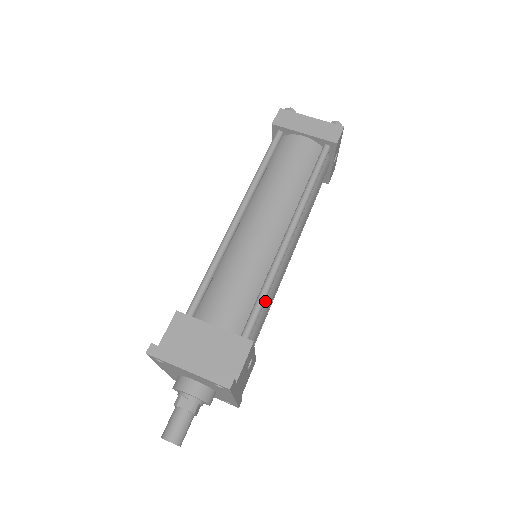
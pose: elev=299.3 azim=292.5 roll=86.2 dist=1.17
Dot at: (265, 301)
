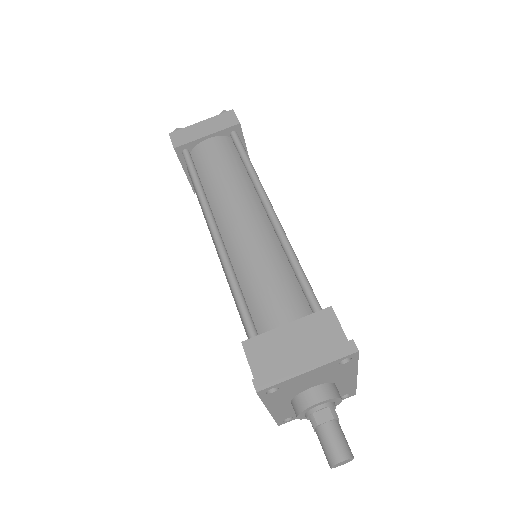
Dot at: occluded
